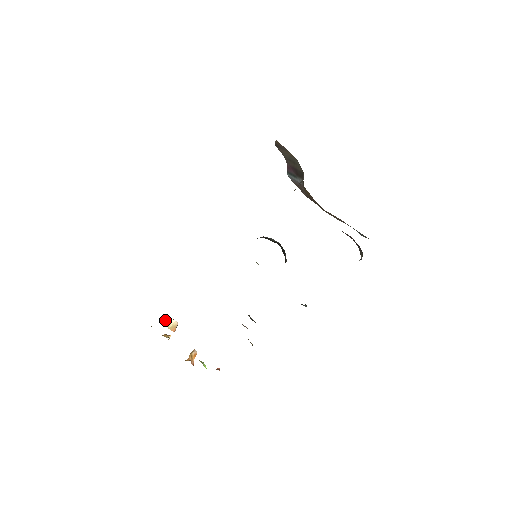
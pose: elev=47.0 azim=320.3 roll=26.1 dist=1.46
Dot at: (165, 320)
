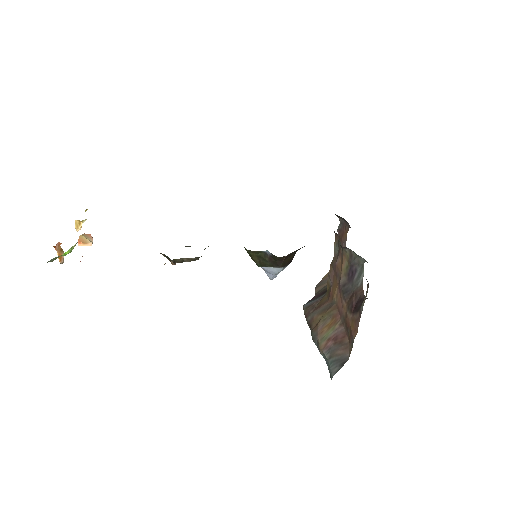
Dot at: (88, 234)
